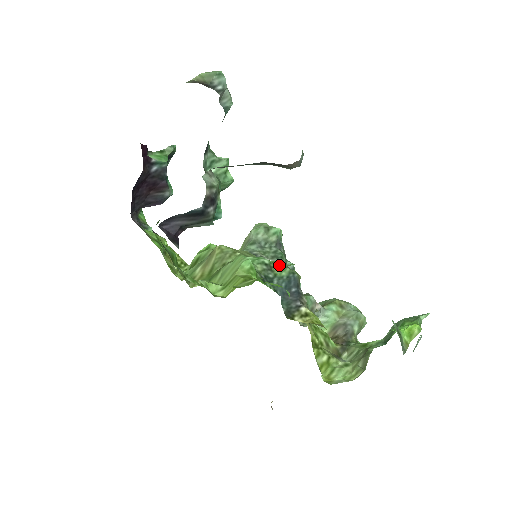
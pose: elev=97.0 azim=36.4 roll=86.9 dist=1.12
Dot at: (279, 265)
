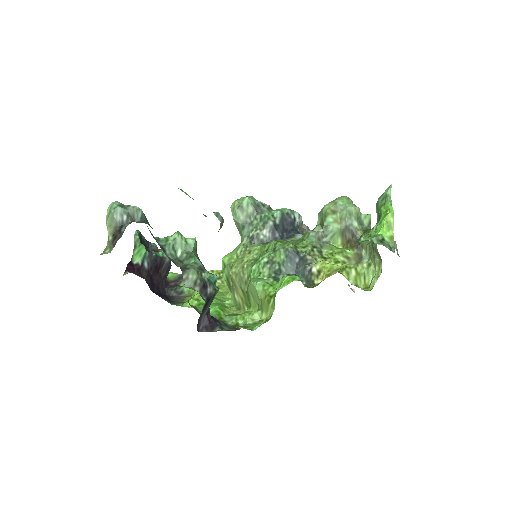
Dot at: (274, 252)
